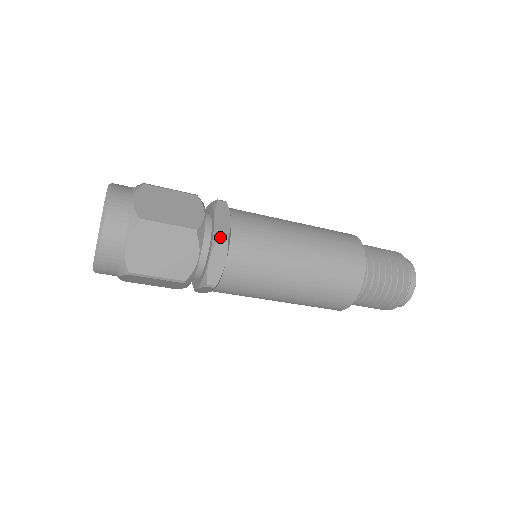
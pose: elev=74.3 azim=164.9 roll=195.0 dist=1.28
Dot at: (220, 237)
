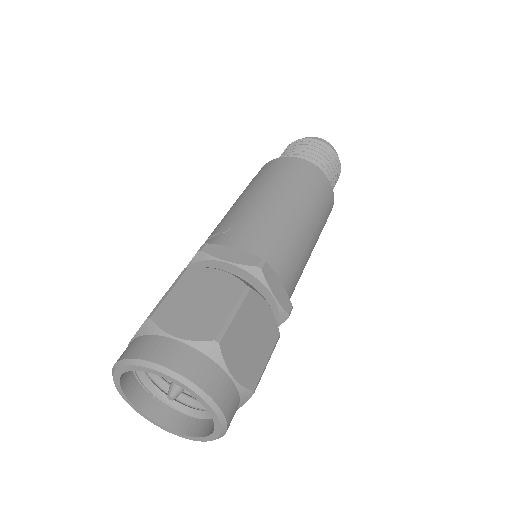
Dot at: occluded
